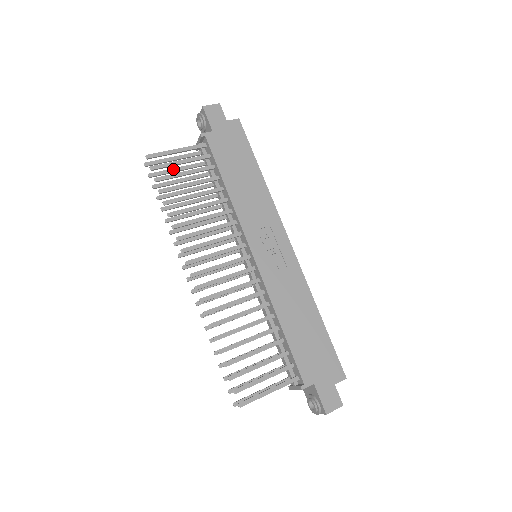
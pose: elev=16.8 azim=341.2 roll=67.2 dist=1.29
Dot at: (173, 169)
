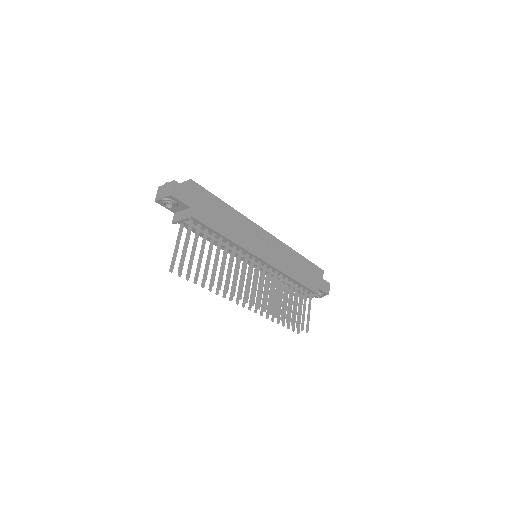
Dot at: occluded
